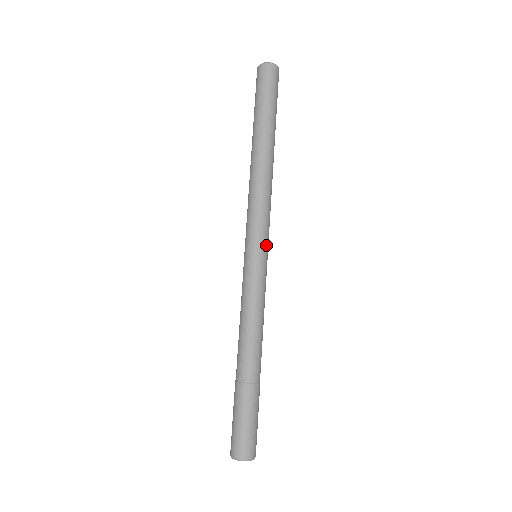
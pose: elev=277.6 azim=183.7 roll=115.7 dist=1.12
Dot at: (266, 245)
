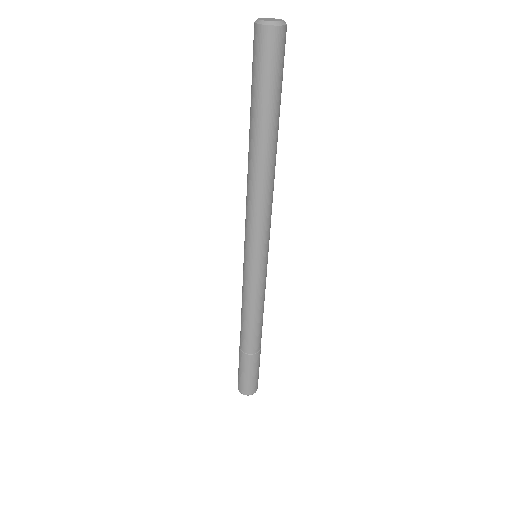
Dot at: occluded
